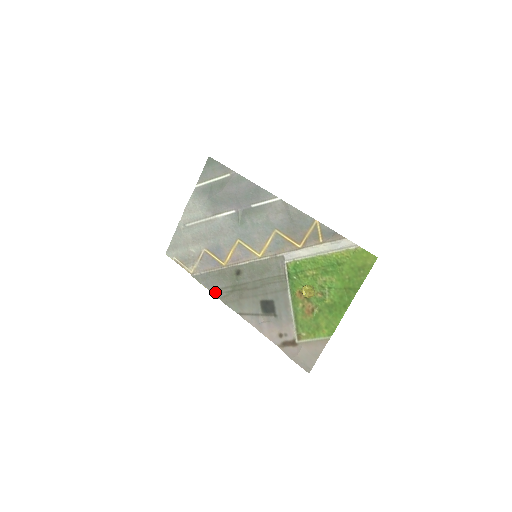
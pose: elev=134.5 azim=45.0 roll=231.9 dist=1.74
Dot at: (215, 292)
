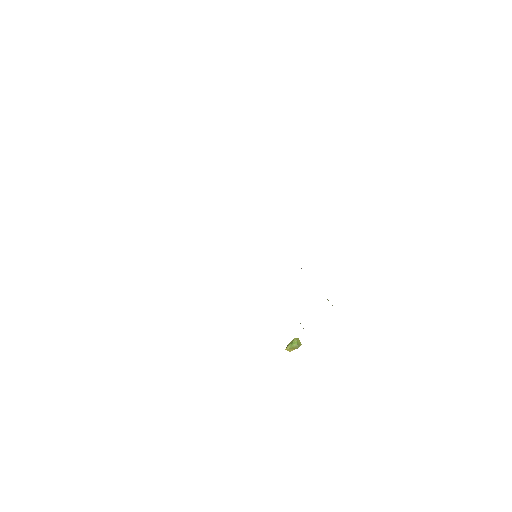
Dot at: occluded
